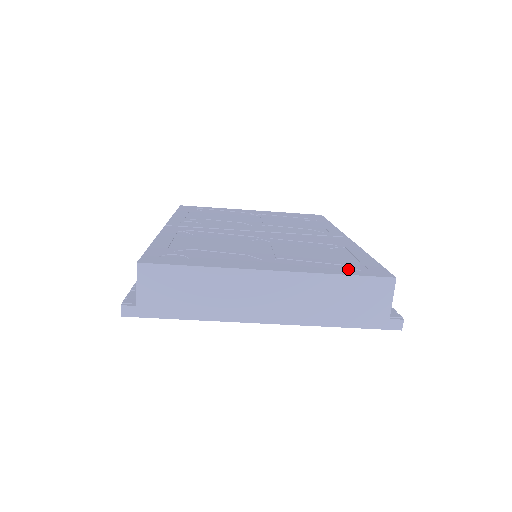
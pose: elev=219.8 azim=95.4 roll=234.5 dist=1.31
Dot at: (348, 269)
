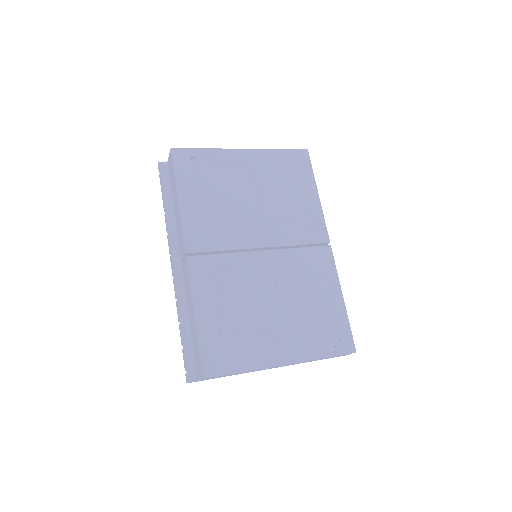
Dot at: (330, 342)
